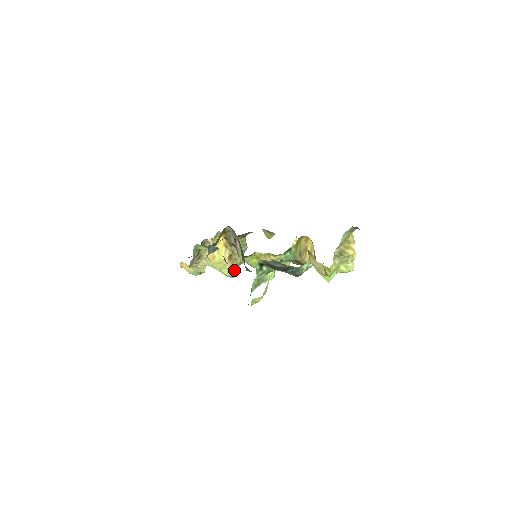
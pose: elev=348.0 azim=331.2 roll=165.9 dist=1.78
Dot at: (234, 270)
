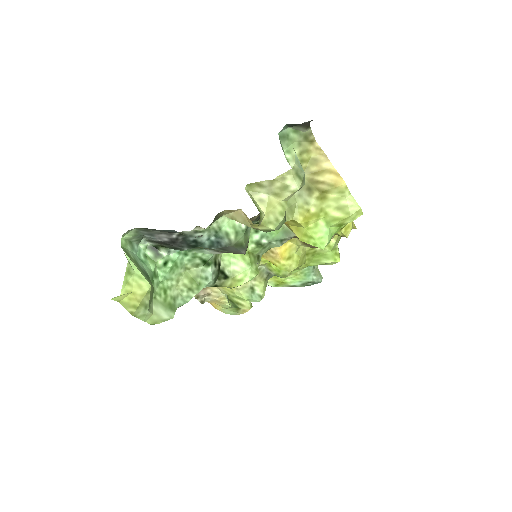
Dot at: (253, 289)
